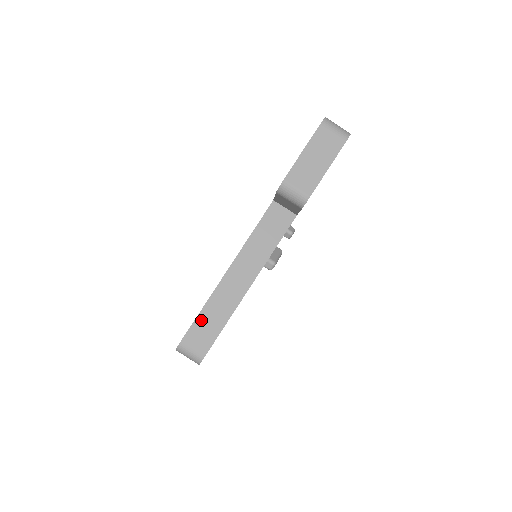
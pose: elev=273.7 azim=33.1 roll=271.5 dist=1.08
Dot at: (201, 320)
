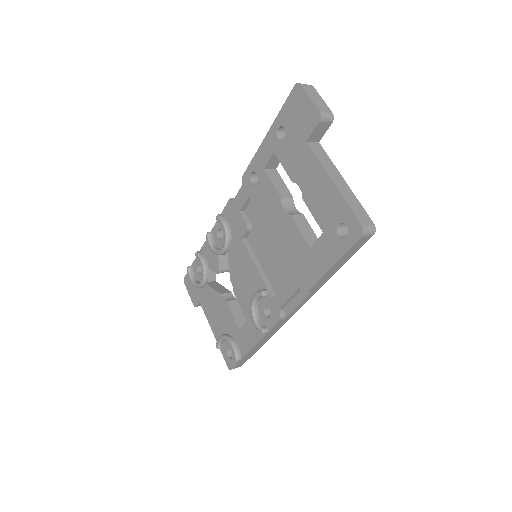
Dot at: (354, 210)
